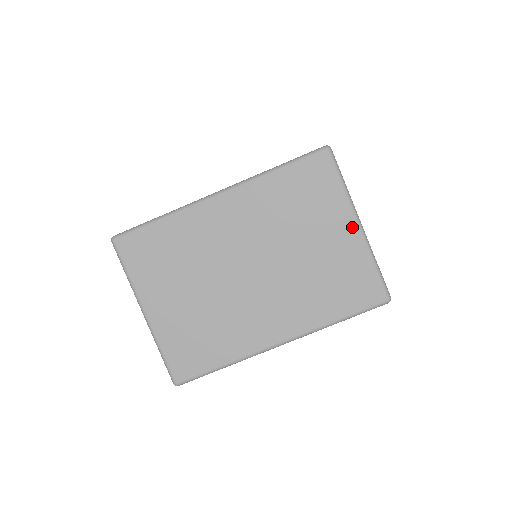
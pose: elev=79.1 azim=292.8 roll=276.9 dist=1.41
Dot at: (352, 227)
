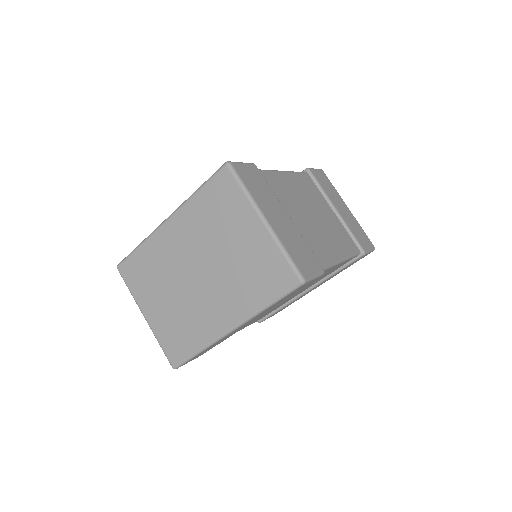
Dot at: (258, 224)
